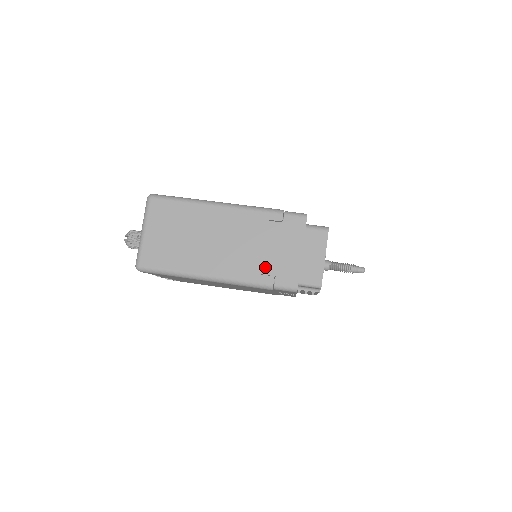
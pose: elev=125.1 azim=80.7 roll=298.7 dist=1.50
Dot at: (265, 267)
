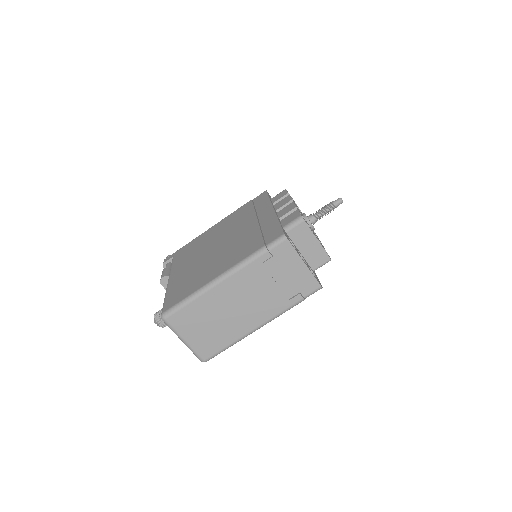
Dot at: (288, 293)
